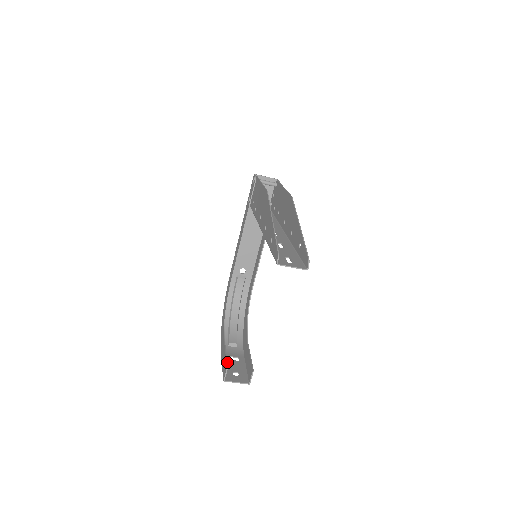
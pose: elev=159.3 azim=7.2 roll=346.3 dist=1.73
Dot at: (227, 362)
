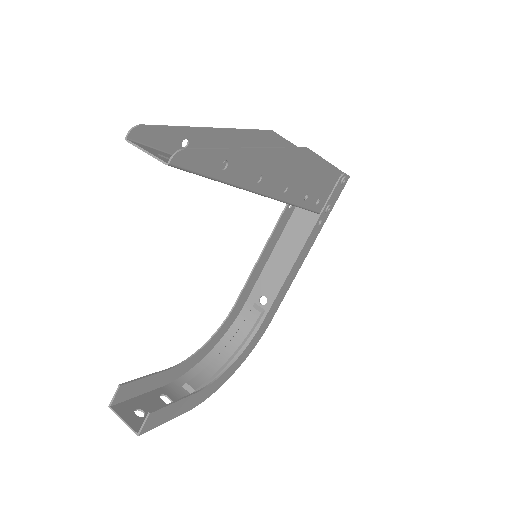
Dot at: (130, 381)
